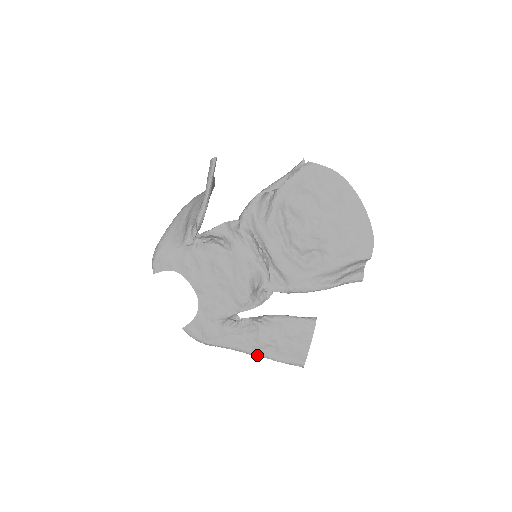
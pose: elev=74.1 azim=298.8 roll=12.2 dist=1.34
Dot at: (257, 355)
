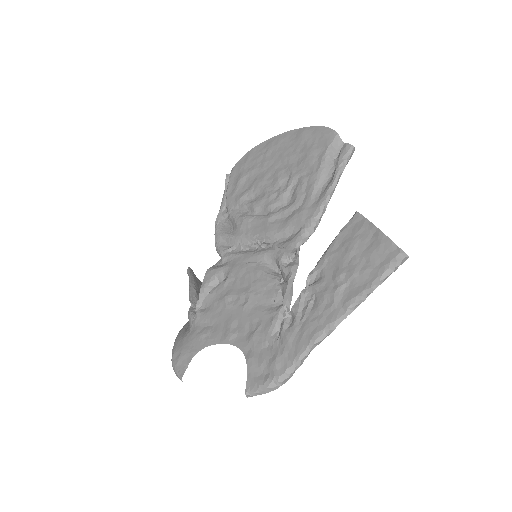
Dot at: (344, 312)
